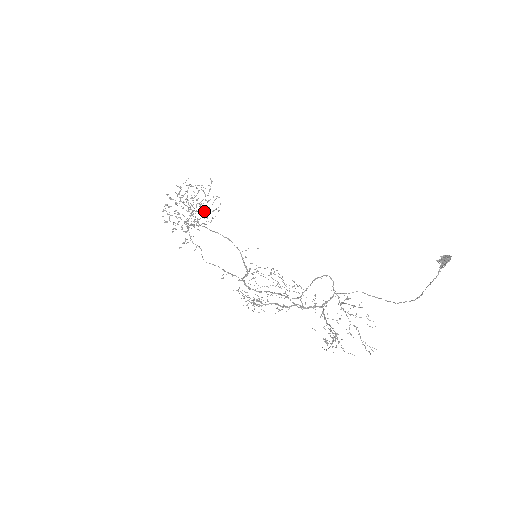
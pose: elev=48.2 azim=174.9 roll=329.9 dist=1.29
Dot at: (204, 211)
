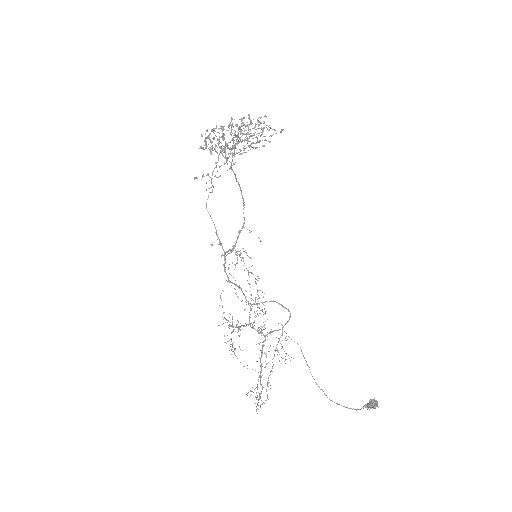
Dot at: (244, 141)
